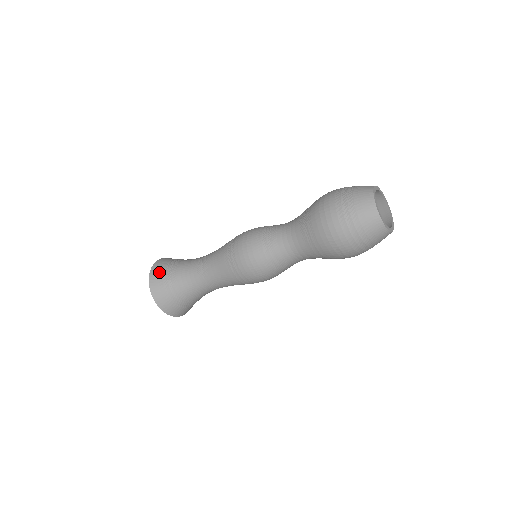
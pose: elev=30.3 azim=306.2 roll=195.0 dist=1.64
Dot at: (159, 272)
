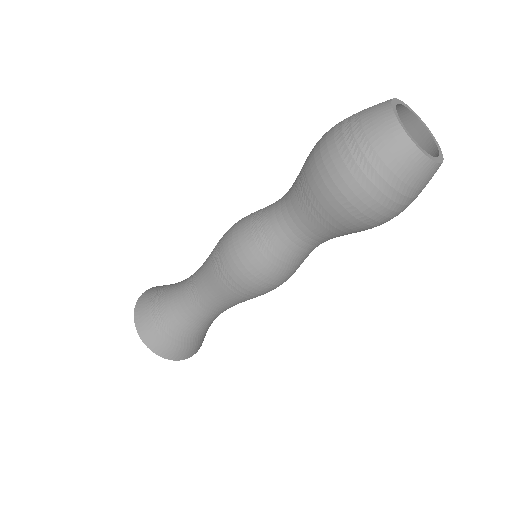
Dot at: (153, 290)
